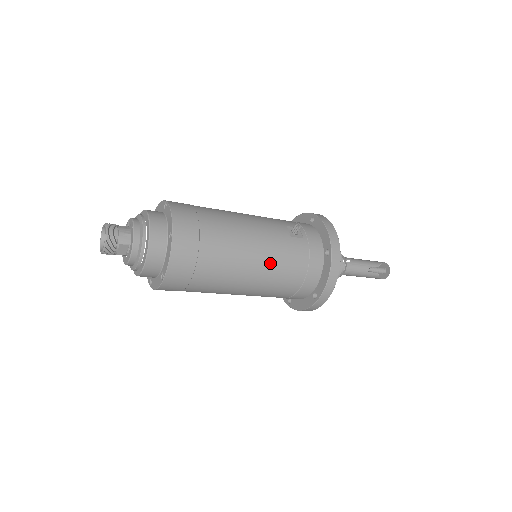
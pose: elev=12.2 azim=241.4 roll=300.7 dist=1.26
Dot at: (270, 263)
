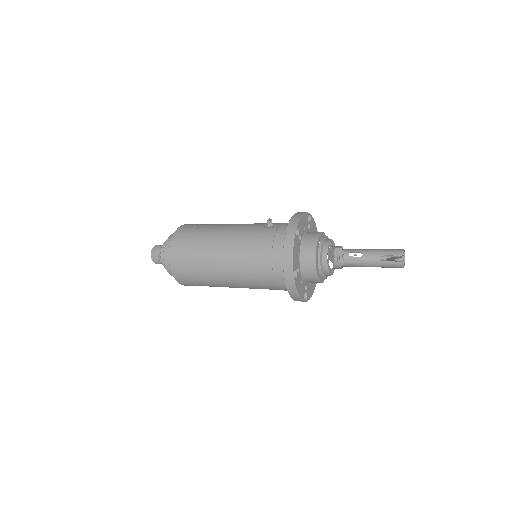
Dot at: (238, 247)
